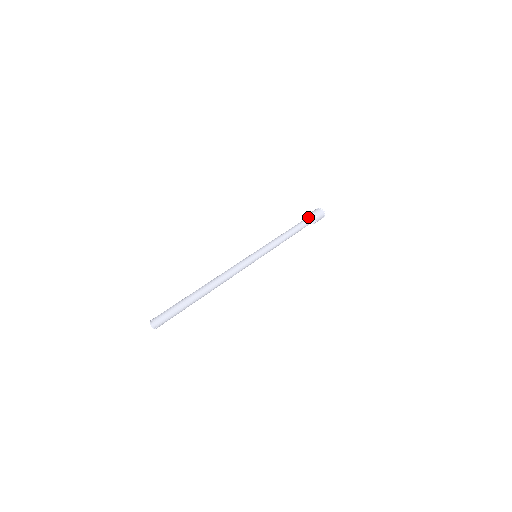
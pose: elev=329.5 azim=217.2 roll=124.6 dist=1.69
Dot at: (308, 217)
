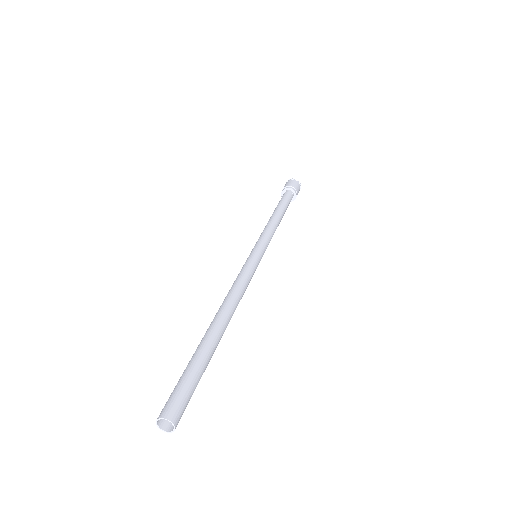
Dot at: (284, 193)
